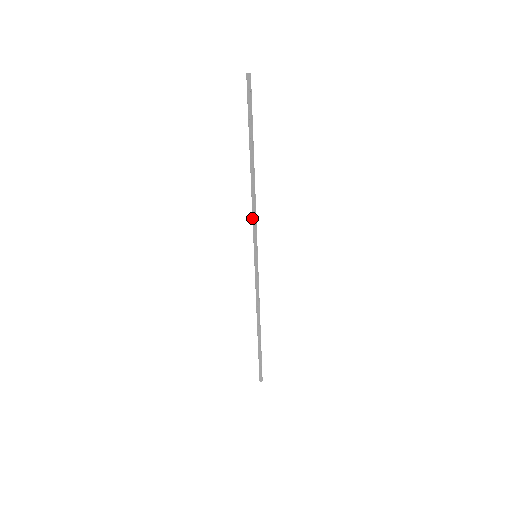
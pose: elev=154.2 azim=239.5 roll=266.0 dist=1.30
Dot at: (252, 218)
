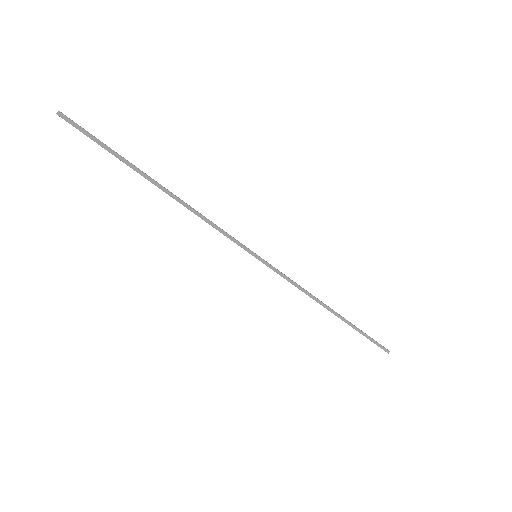
Dot at: (213, 227)
